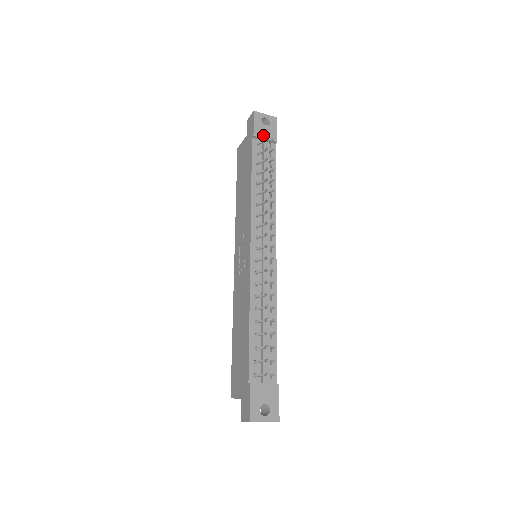
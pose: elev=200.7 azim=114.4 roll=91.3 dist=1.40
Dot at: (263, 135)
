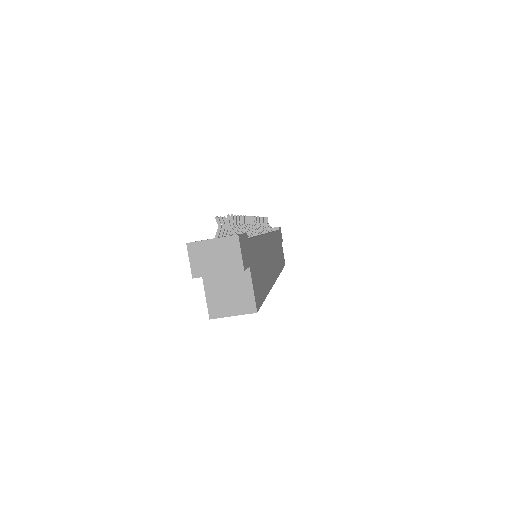
Dot at: occluded
